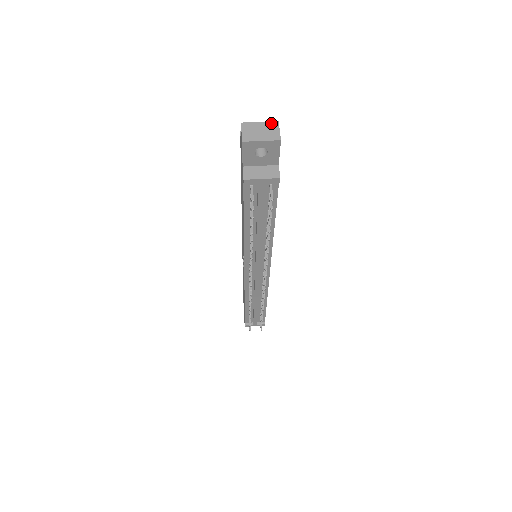
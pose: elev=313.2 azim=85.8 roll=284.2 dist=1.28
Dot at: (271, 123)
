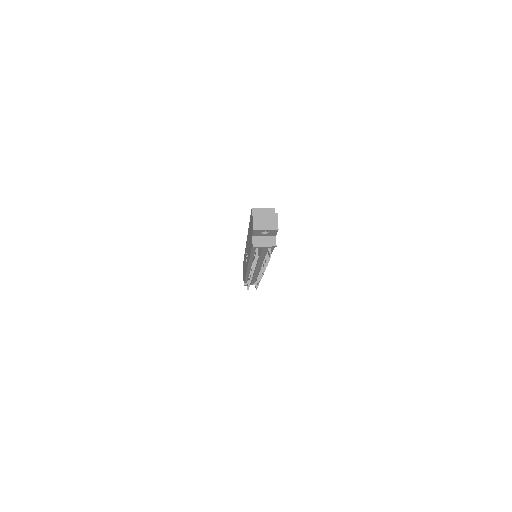
Dot at: (273, 215)
